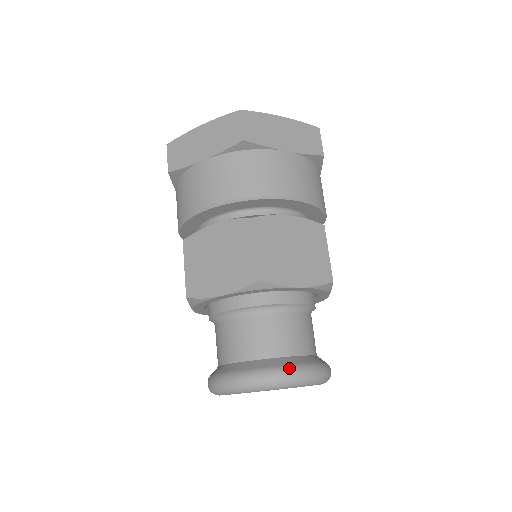
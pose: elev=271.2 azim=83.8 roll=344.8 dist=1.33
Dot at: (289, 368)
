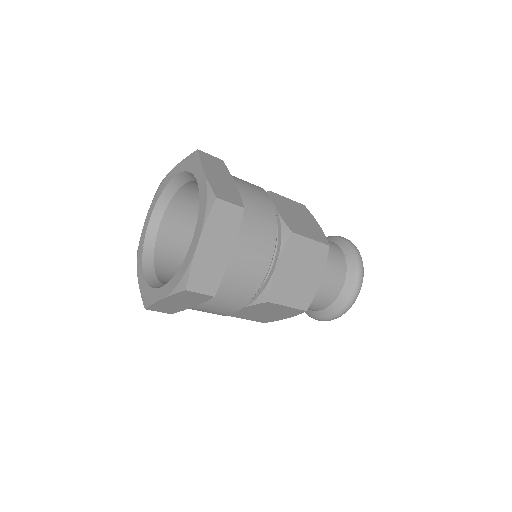
Dot at: (350, 298)
